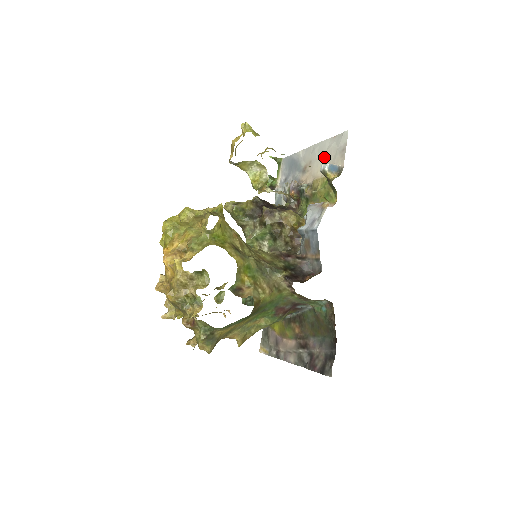
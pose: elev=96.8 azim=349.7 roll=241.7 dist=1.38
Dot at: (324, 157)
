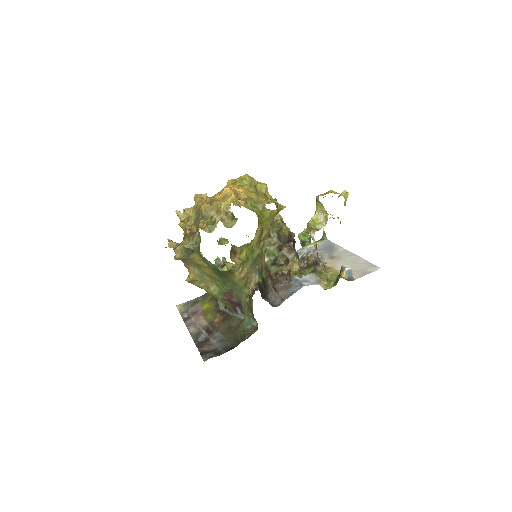
Dot at: (351, 264)
